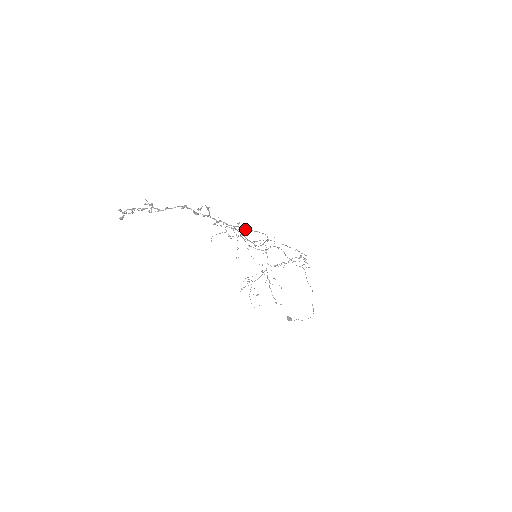
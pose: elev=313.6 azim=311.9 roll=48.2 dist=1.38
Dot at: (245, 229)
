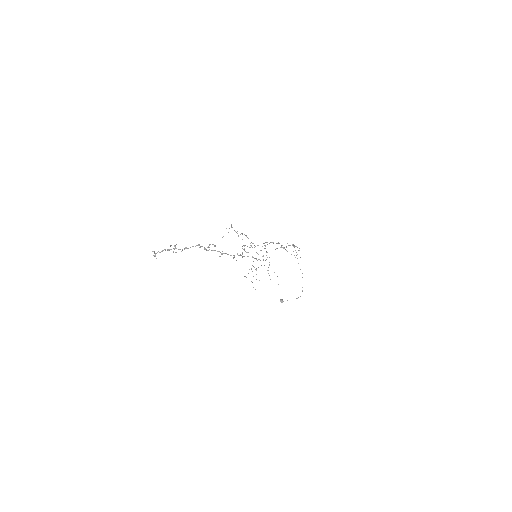
Dot at: (242, 256)
